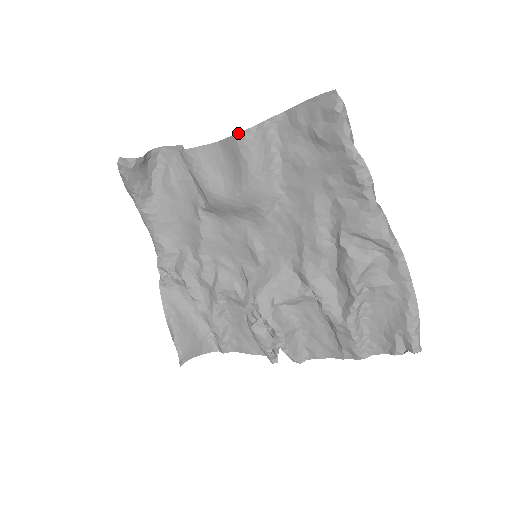
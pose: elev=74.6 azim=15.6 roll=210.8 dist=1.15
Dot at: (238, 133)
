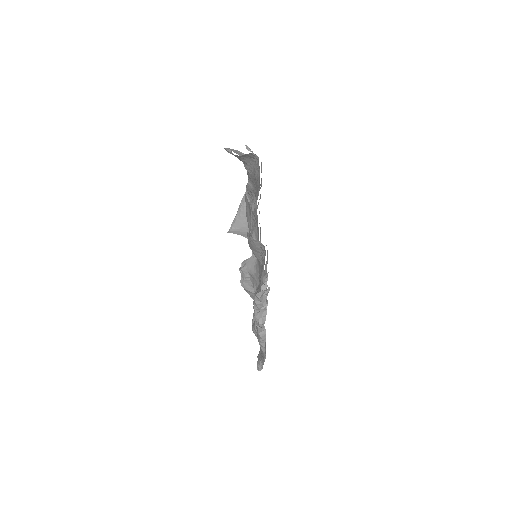
Dot at: occluded
